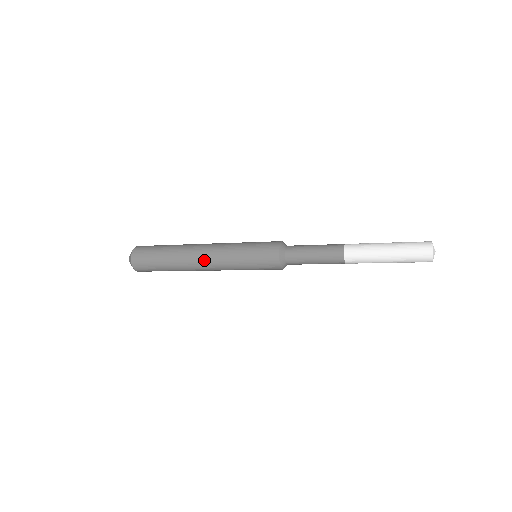
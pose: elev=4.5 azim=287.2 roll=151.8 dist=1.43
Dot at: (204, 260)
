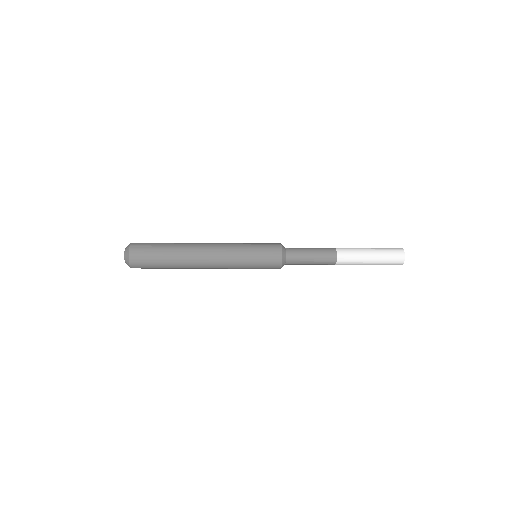
Dot at: (209, 252)
